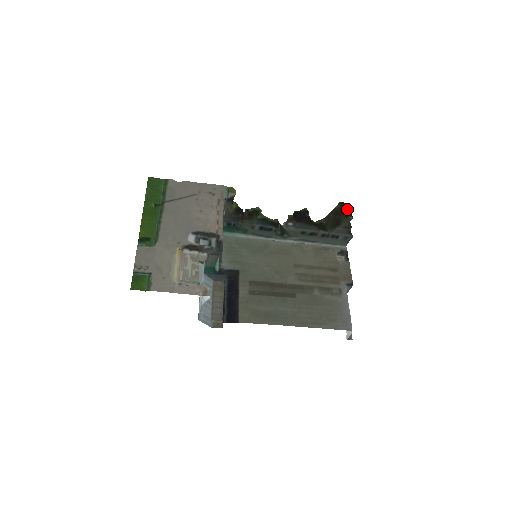
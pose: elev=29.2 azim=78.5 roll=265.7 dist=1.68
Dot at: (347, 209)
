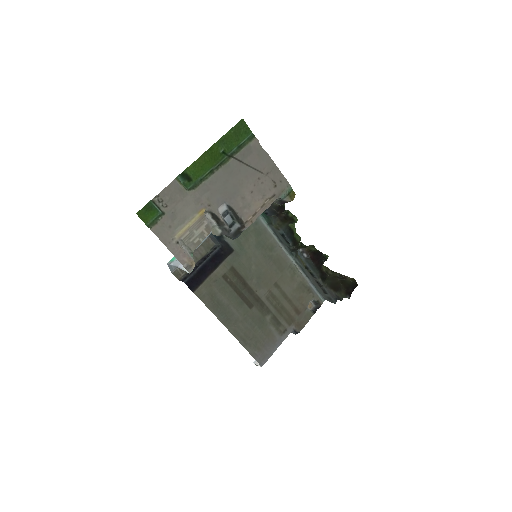
Dot at: (353, 288)
